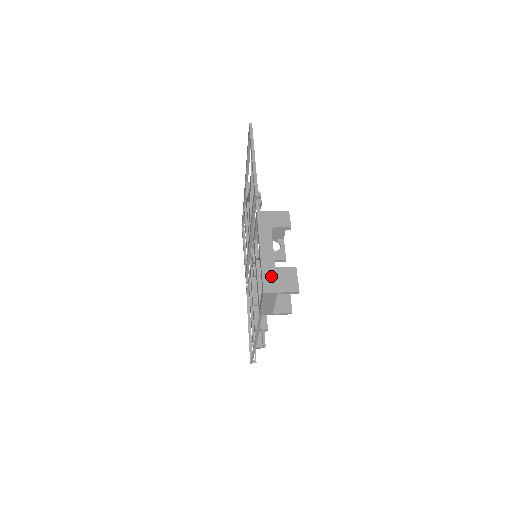
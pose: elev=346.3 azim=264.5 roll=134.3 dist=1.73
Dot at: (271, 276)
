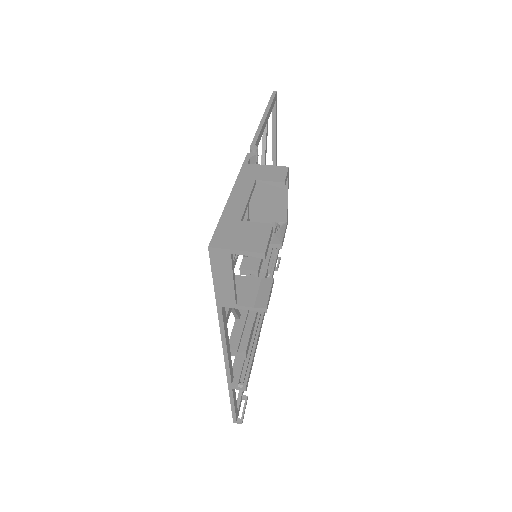
Dot at: (229, 229)
